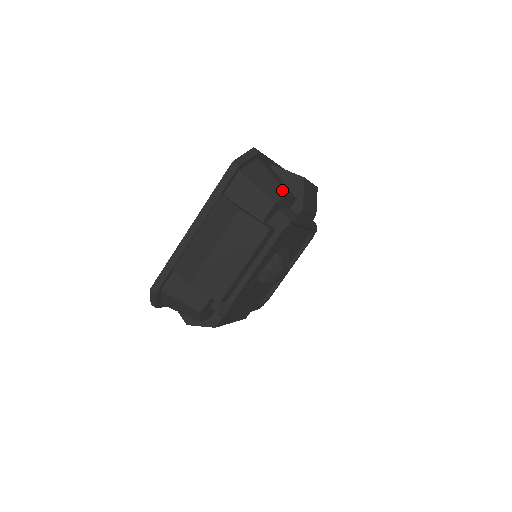
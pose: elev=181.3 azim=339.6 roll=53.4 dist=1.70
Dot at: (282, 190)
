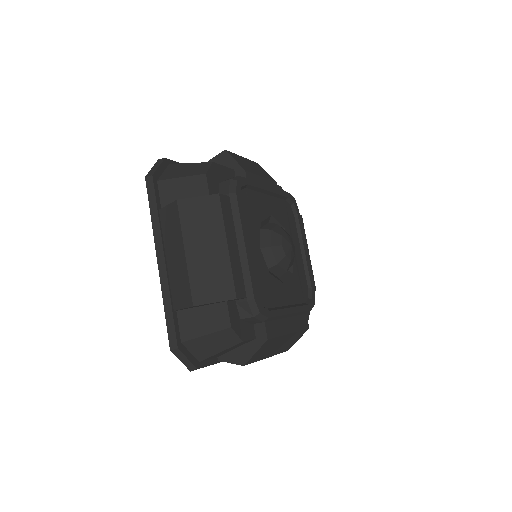
Dot at: (206, 164)
